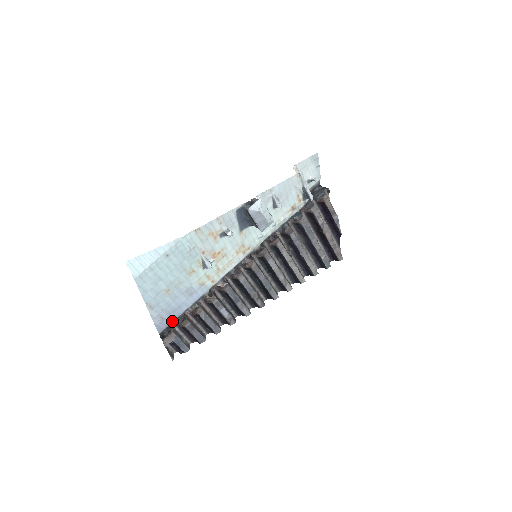
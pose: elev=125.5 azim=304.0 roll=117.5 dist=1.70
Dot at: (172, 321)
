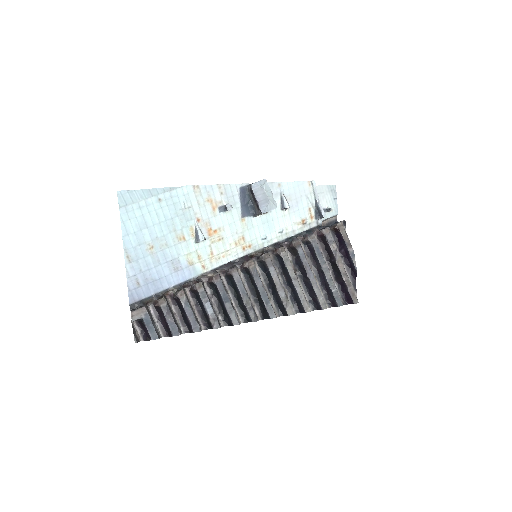
Dot at: (148, 295)
